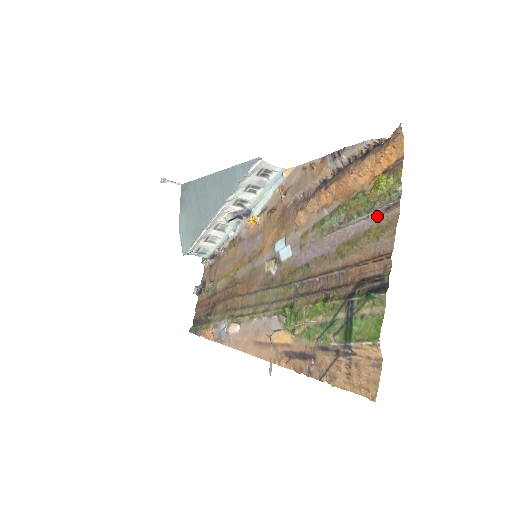
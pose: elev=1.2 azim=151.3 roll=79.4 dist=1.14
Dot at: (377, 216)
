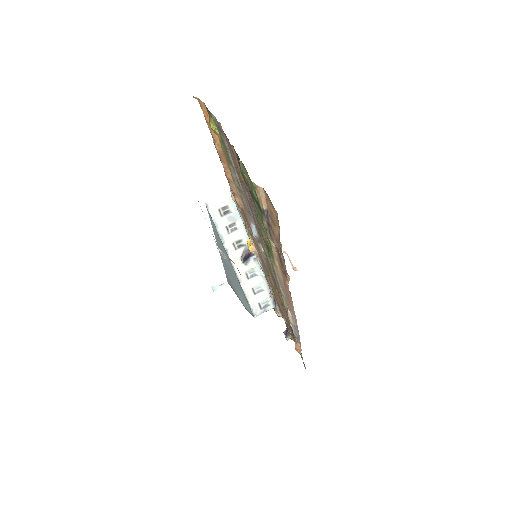
Dot at: (225, 141)
